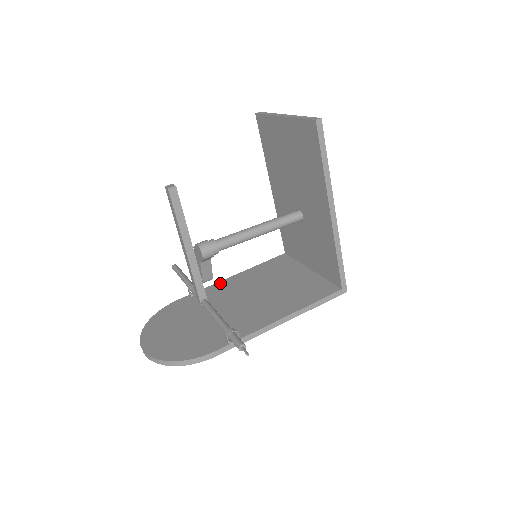
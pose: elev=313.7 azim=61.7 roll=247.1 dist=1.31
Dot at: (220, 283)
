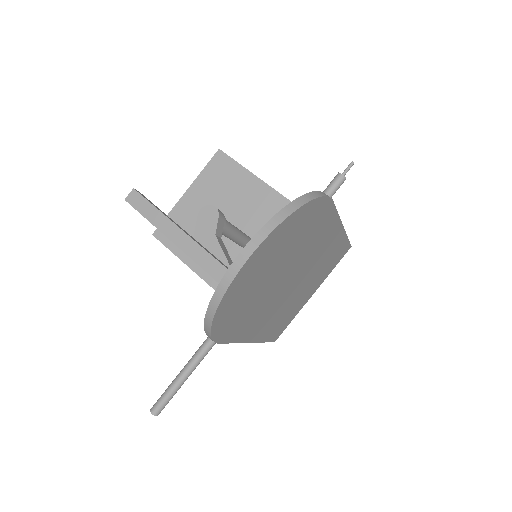
Dot at: occluded
